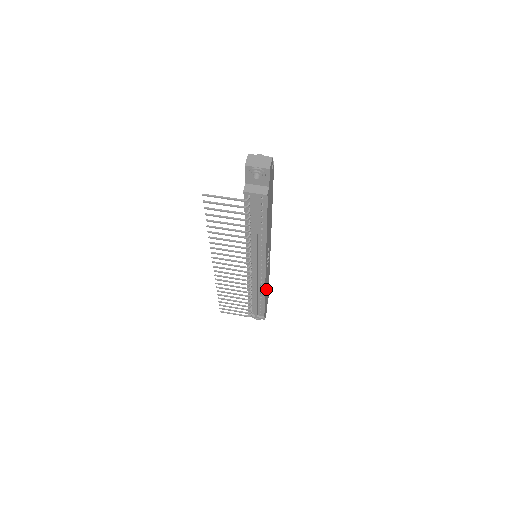
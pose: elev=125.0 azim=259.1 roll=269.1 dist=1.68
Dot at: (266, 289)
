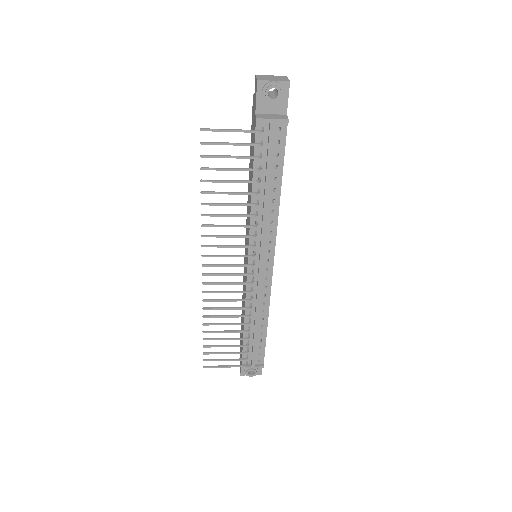
Dot at: occluded
